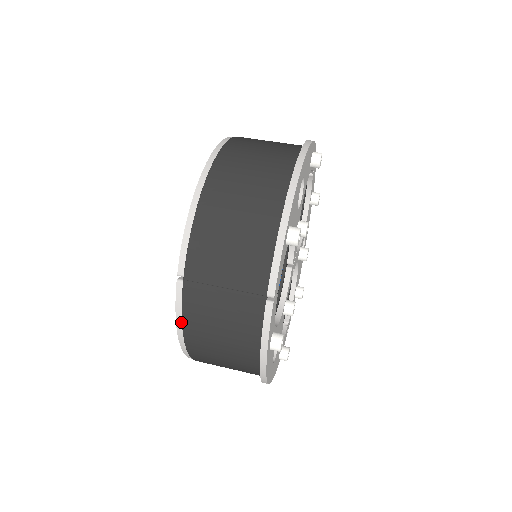
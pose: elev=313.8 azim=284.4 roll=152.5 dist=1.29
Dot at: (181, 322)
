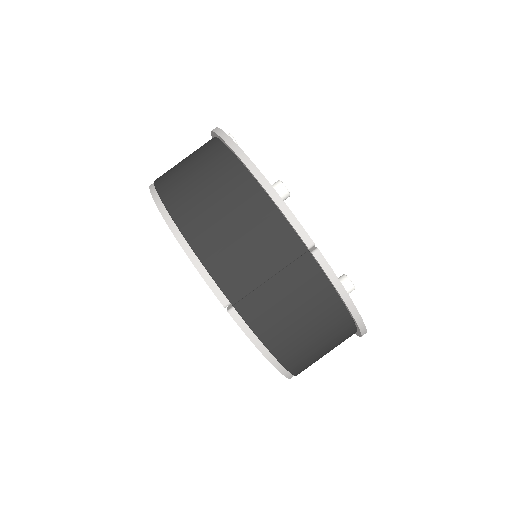
Dot at: (262, 345)
